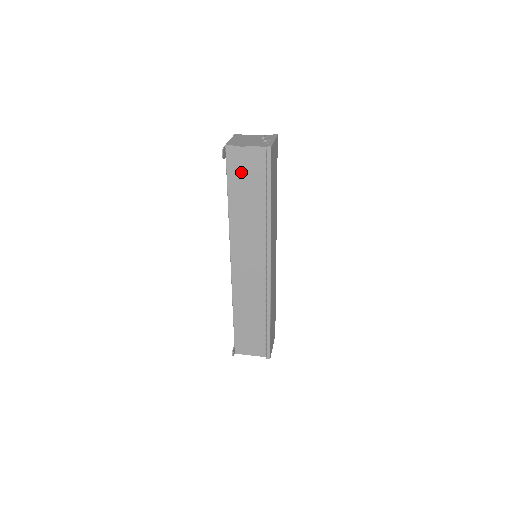
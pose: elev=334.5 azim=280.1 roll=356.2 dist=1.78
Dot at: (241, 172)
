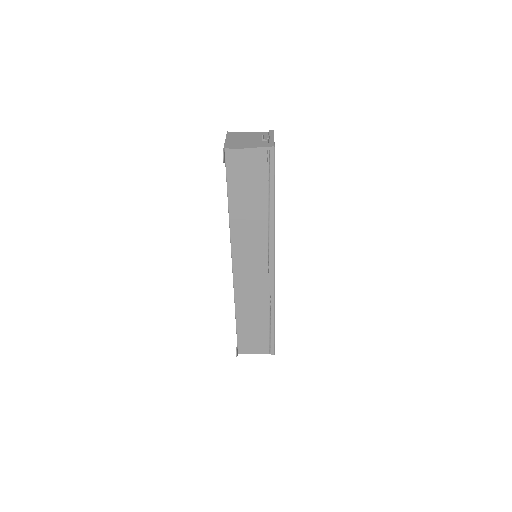
Dot at: (242, 175)
